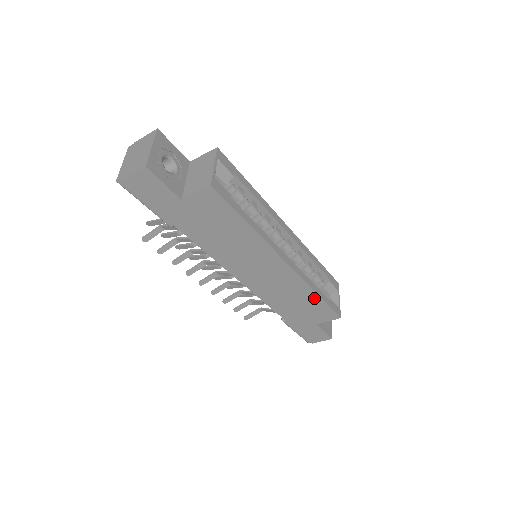
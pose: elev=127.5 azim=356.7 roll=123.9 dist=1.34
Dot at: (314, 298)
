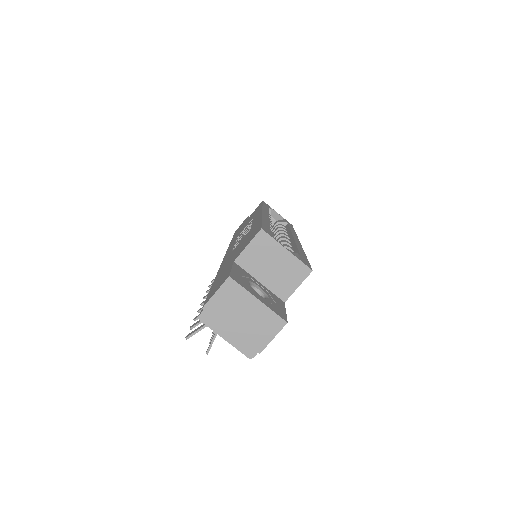
Dot at: occluded
